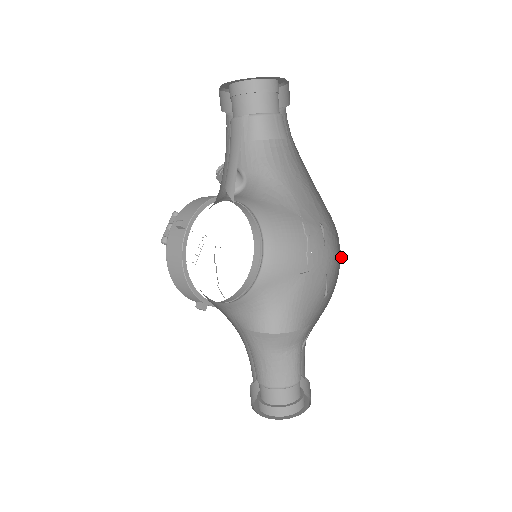
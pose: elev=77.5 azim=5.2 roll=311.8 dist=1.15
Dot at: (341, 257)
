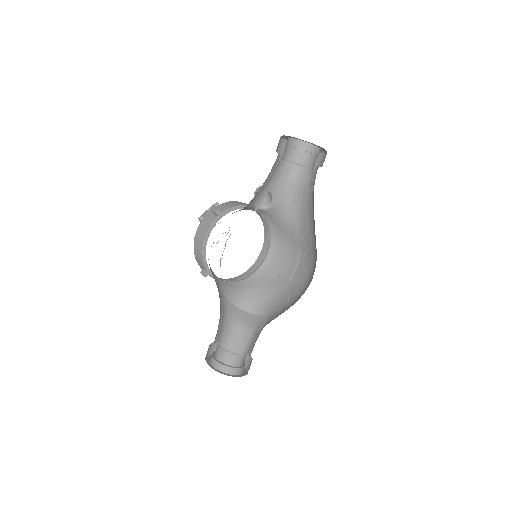
Dot at: occluded
